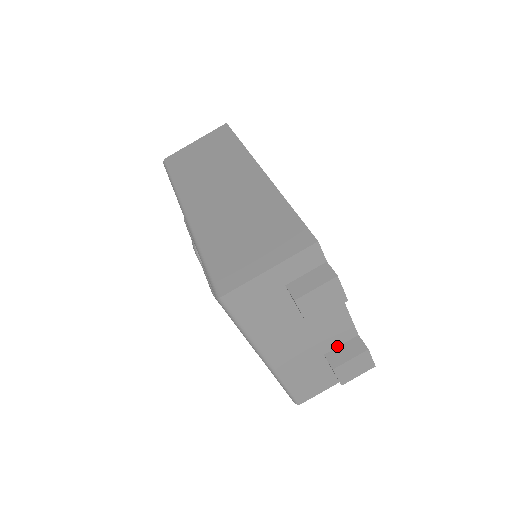
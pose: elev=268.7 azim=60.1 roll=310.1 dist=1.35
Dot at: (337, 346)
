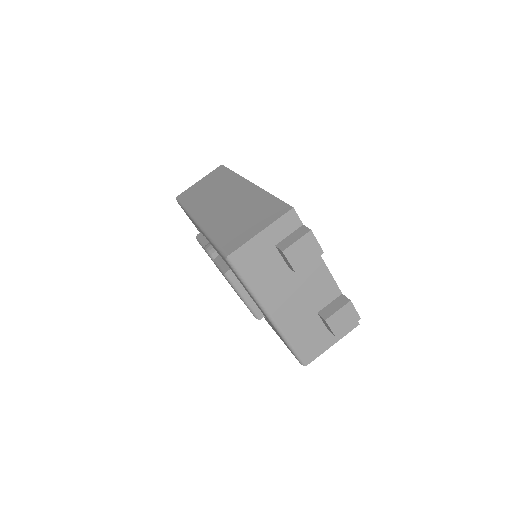
Dot at: (327, 304)
